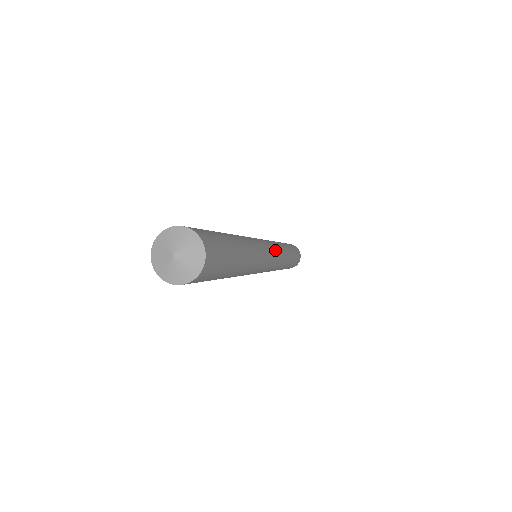
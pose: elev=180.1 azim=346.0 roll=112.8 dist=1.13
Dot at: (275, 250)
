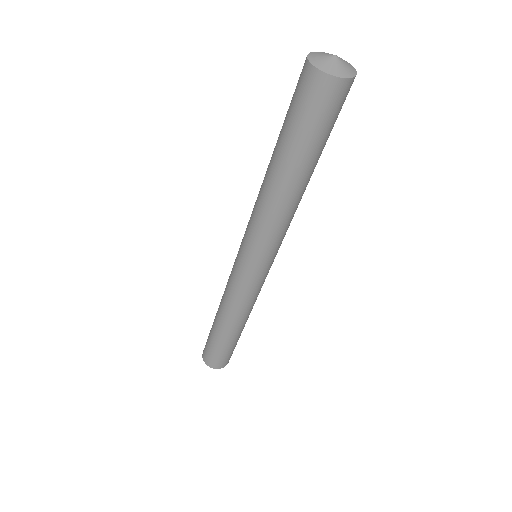
Dot at: occluded
